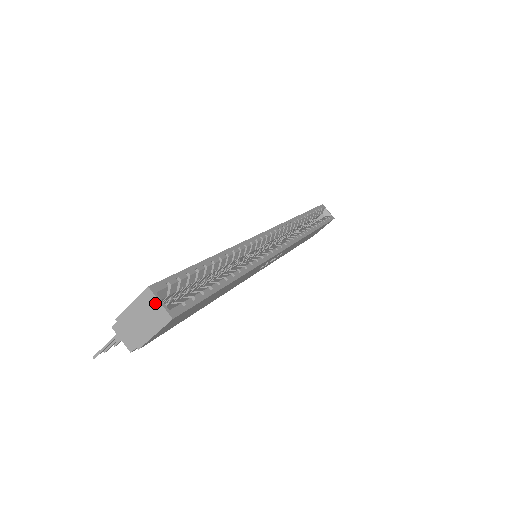
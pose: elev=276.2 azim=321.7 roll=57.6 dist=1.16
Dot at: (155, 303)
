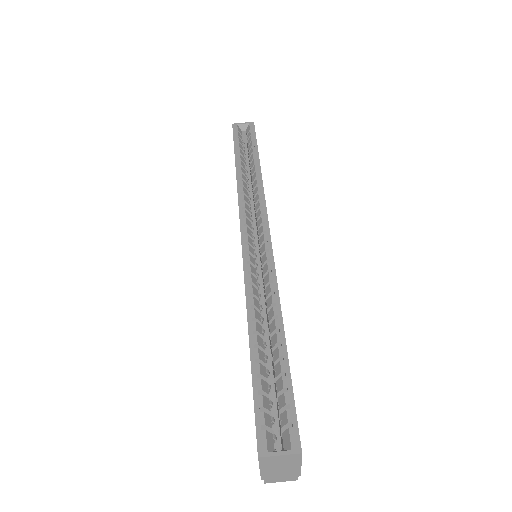
Dot at: (276, 458)
